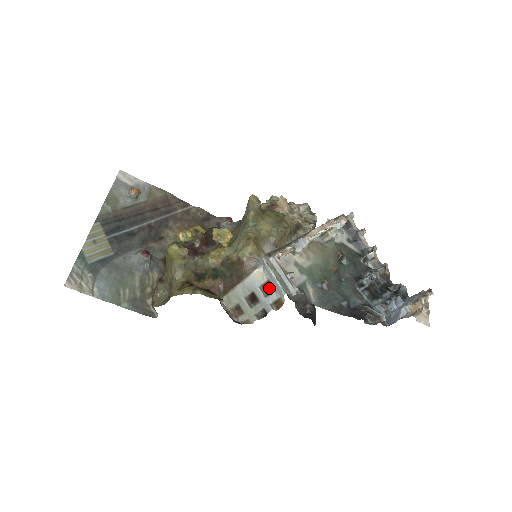
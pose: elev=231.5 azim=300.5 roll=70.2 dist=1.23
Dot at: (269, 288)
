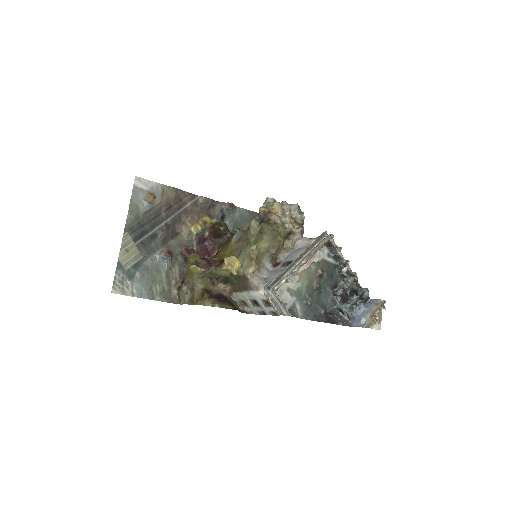
Dot at: (268, 303)
